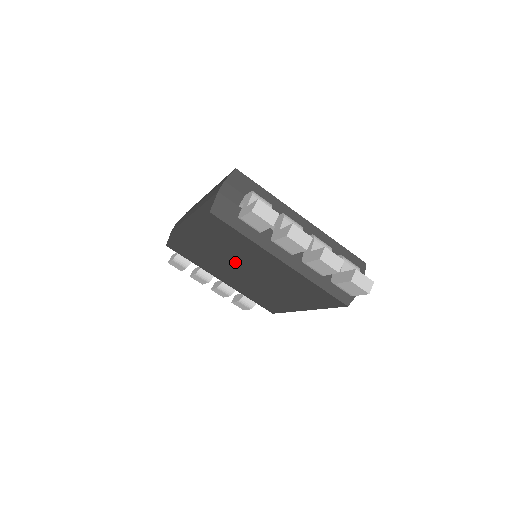
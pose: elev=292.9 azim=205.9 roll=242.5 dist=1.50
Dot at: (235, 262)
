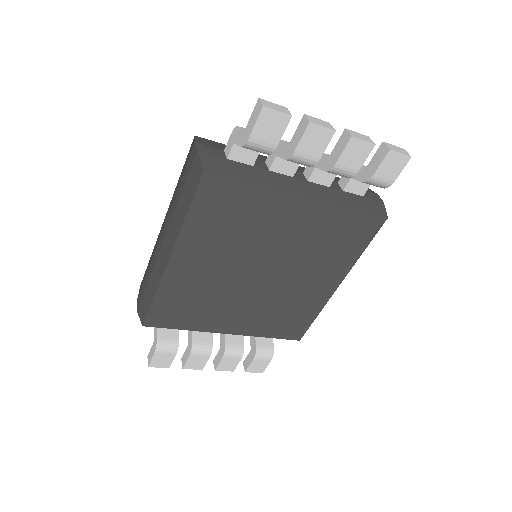
Dot at: (244, 264)
